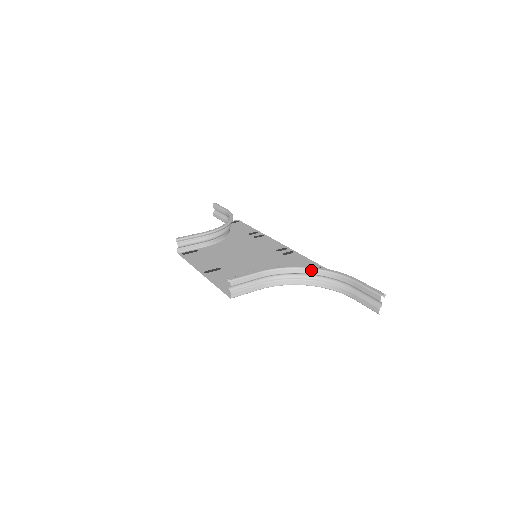
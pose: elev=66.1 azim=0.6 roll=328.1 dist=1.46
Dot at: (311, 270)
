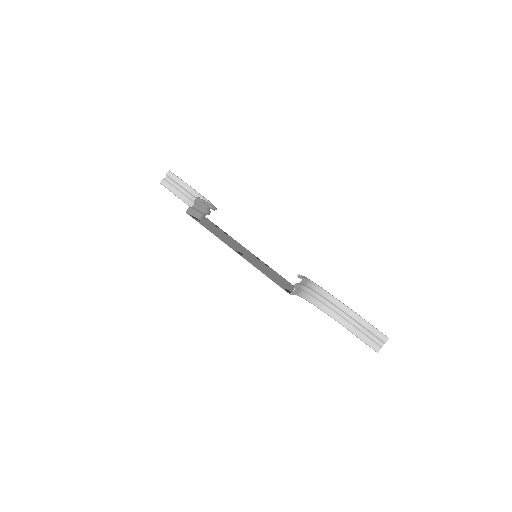
Dot at: (329, 295)
